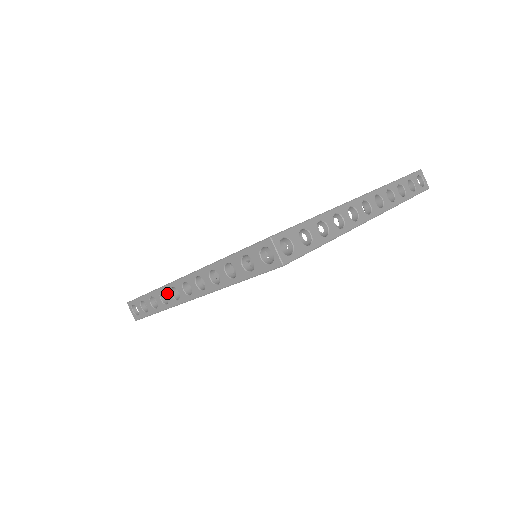
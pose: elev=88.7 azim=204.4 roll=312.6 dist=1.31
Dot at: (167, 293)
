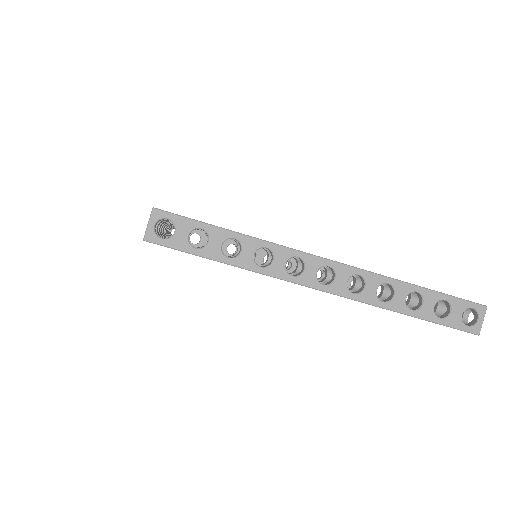
Dot at: occluded
